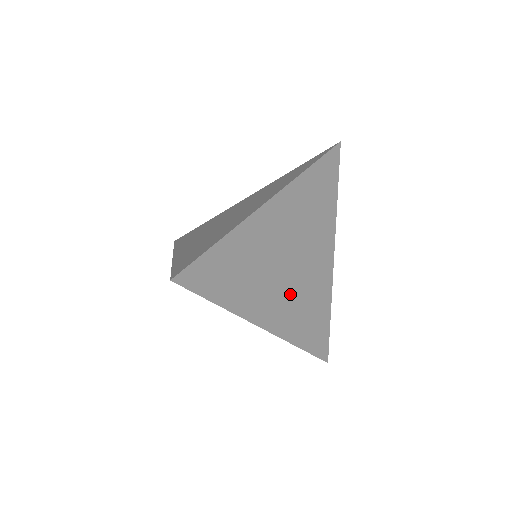
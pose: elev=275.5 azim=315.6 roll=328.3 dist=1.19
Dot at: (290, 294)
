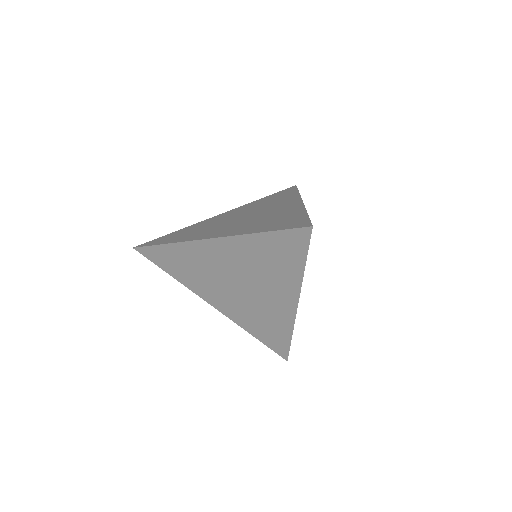
Dot at: occluded
